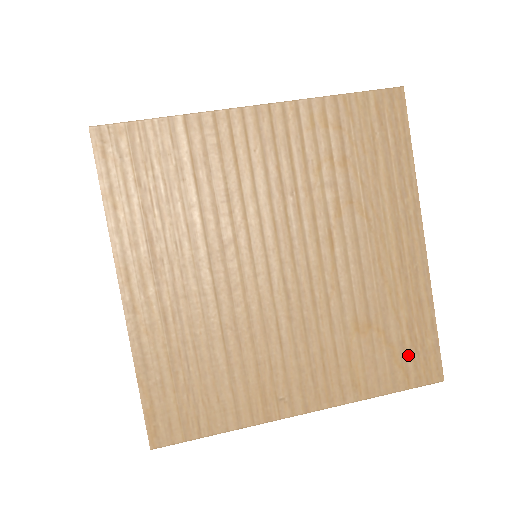
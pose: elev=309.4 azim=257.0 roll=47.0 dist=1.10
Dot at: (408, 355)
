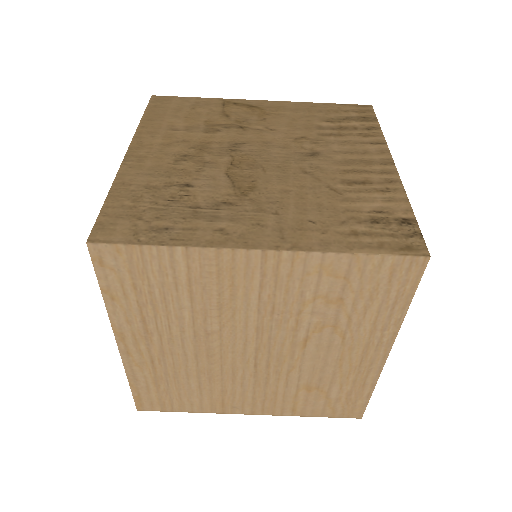
Dot at: (340, 405)
